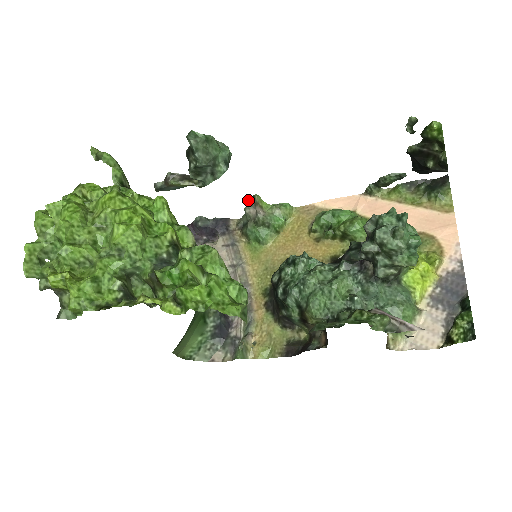
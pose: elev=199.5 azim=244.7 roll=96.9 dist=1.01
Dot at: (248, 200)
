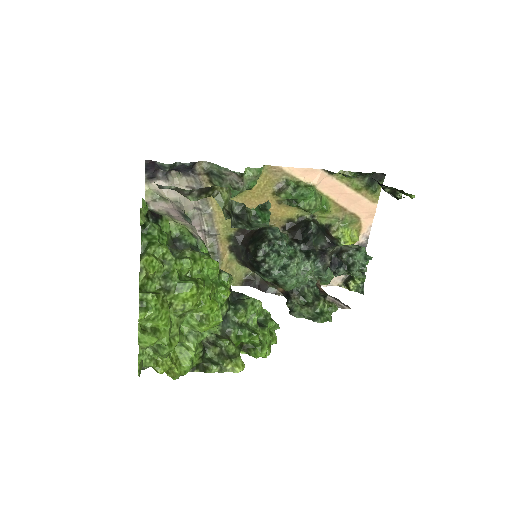
Dot at: occluded
